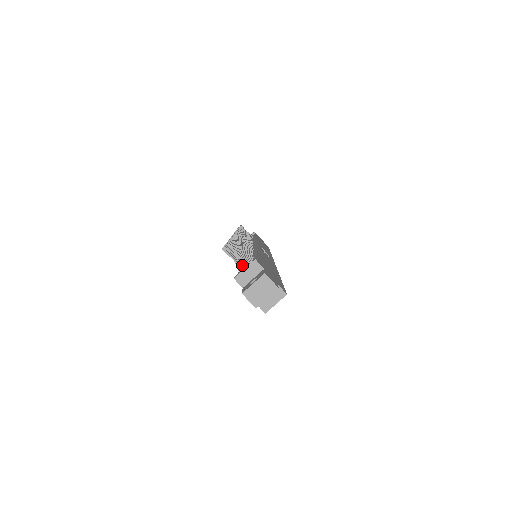
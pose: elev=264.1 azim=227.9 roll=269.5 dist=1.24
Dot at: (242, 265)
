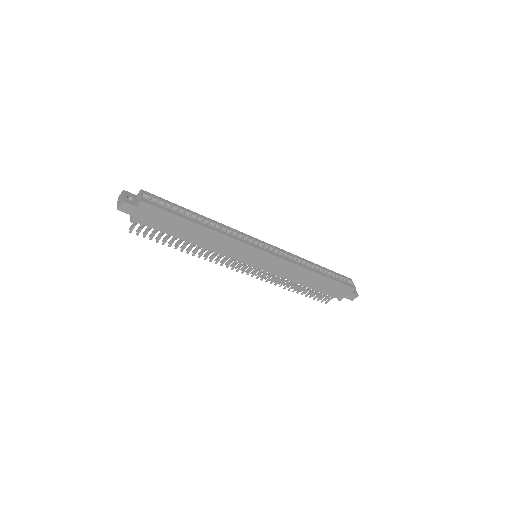
Dot at: (171, 234)
